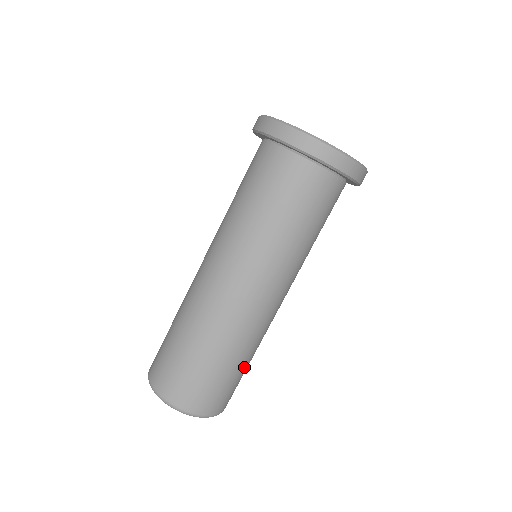
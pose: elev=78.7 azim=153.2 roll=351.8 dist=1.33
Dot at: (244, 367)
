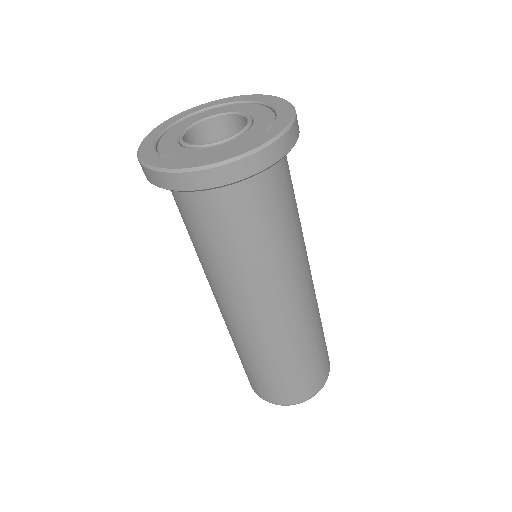
Dot at: (317, 348)
